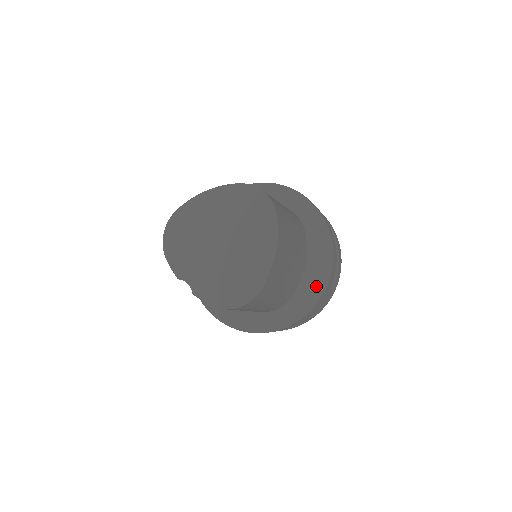
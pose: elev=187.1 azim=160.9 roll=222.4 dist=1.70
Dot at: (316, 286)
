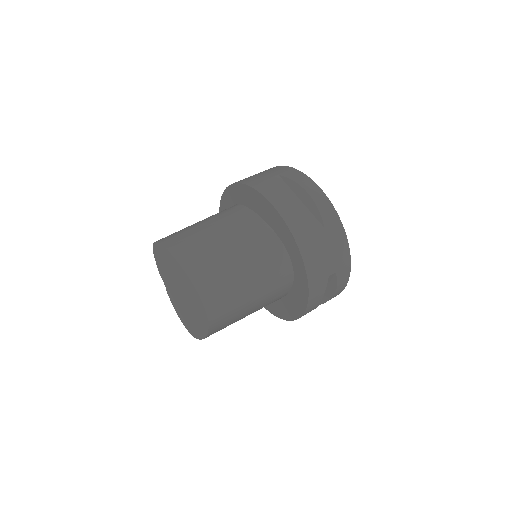
Dot at: (285, 313)
